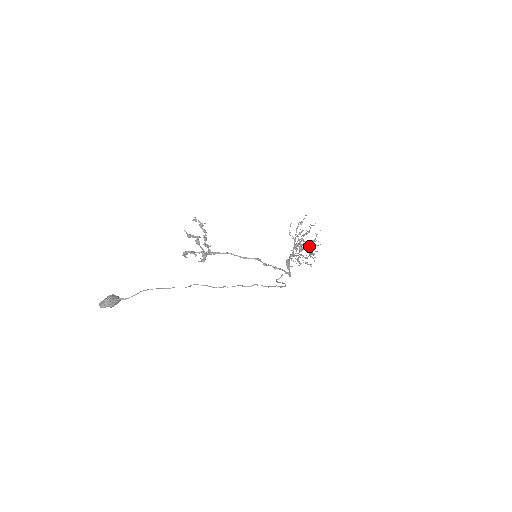
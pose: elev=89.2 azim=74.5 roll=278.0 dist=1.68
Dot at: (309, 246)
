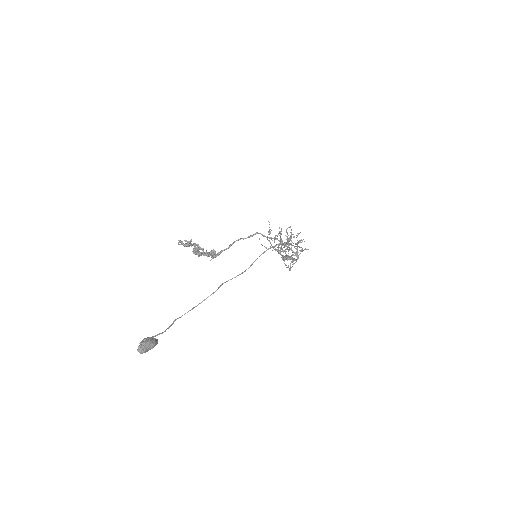
Dot at: occluded
